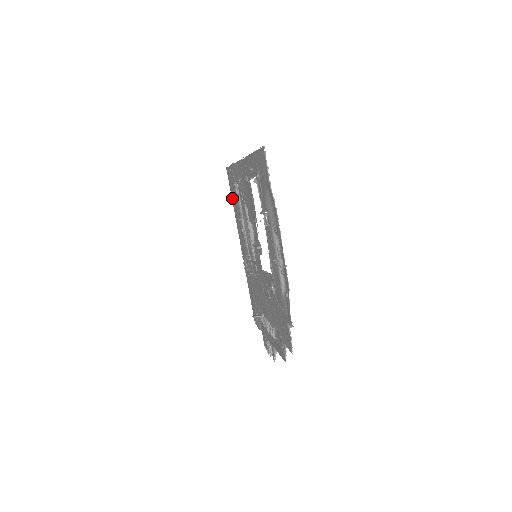
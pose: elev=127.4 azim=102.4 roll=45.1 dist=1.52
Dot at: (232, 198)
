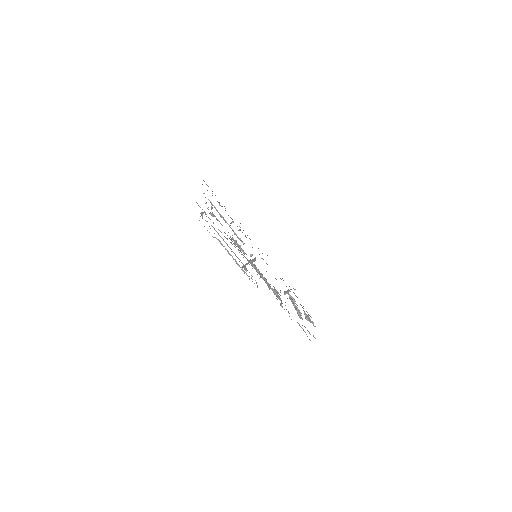
Dot at: occluded
